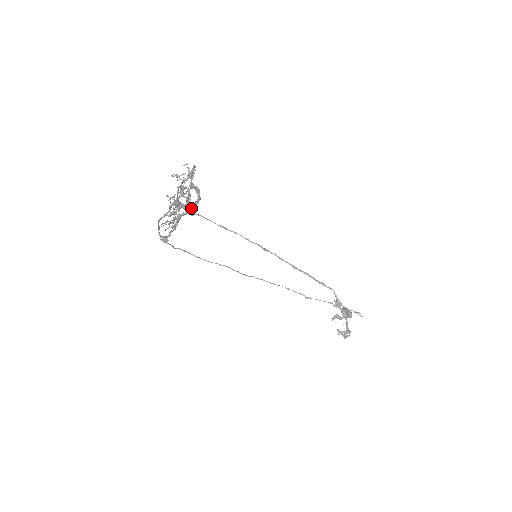
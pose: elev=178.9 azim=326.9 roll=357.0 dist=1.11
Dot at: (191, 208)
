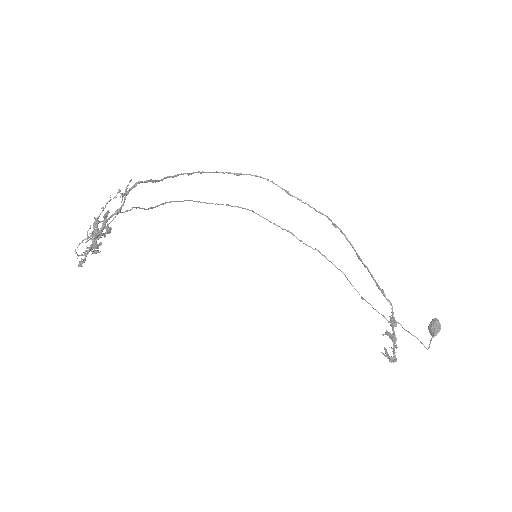
Dot at: (75, 253)
